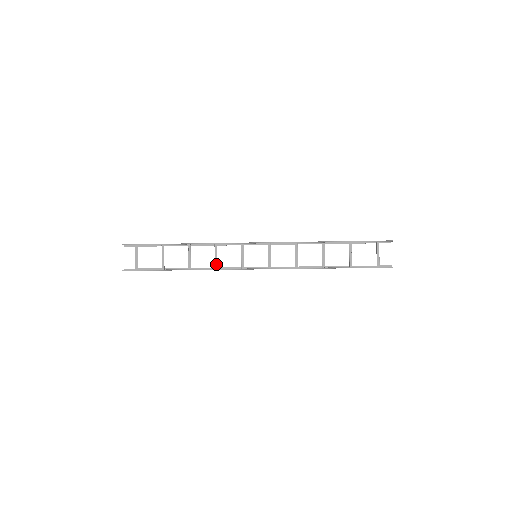
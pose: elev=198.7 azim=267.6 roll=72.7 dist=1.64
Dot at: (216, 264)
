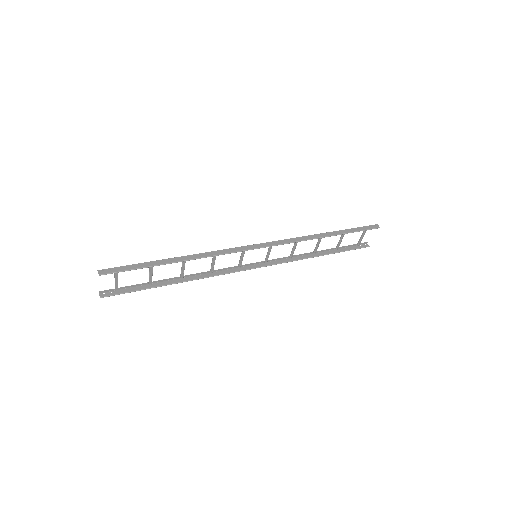
Dot at: (212, 268)
